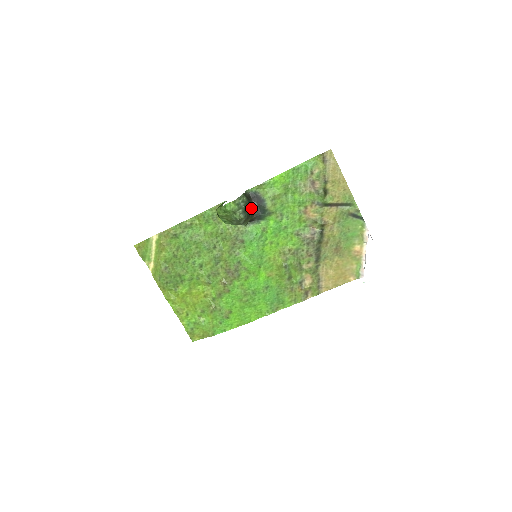
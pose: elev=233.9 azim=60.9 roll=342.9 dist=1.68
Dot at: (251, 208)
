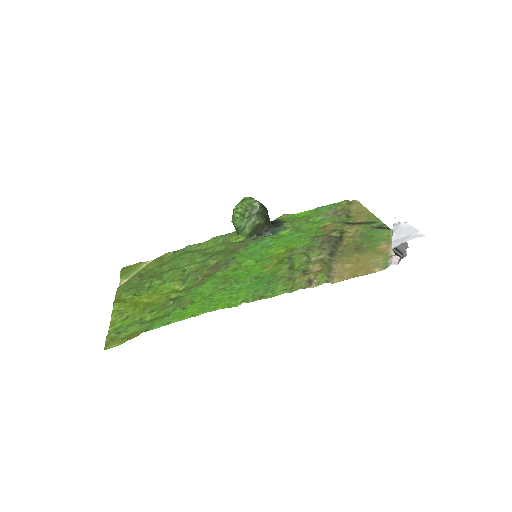
Dot at: (268, 218)
